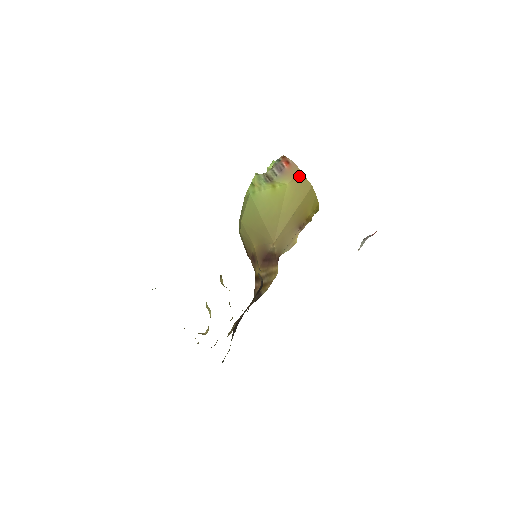
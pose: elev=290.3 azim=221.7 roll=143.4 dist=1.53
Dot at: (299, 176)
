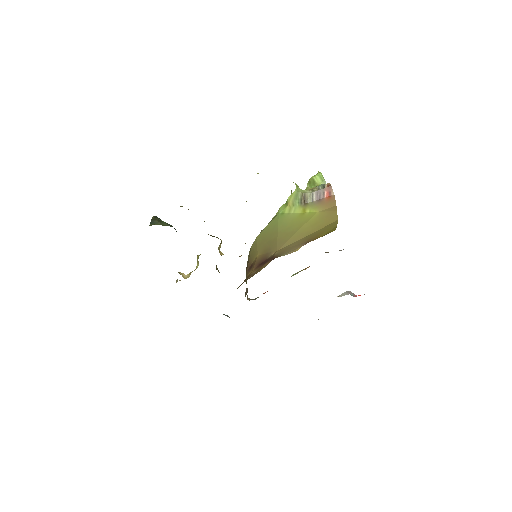
Dot at: (332, 209)
